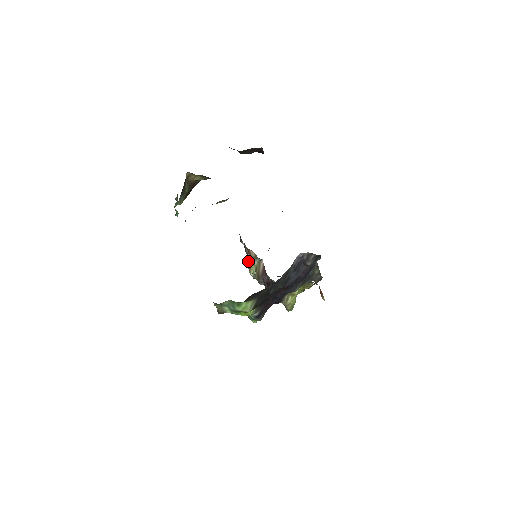
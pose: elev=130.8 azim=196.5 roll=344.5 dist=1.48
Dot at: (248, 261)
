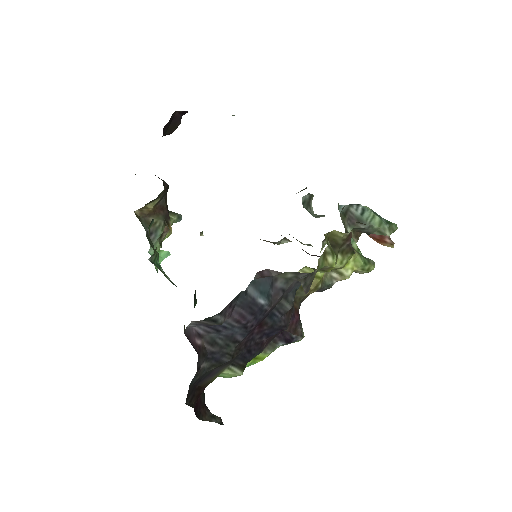
Dot at: occluded
